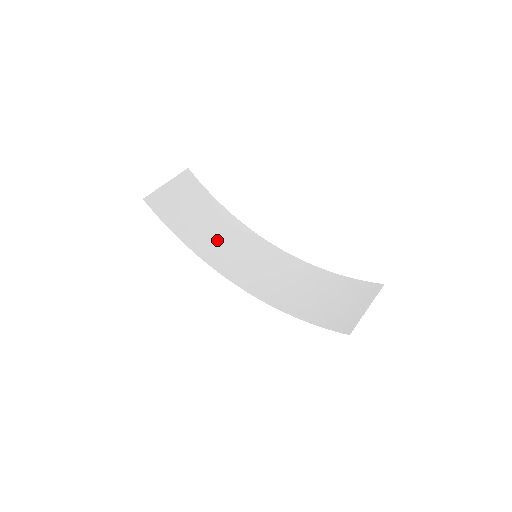
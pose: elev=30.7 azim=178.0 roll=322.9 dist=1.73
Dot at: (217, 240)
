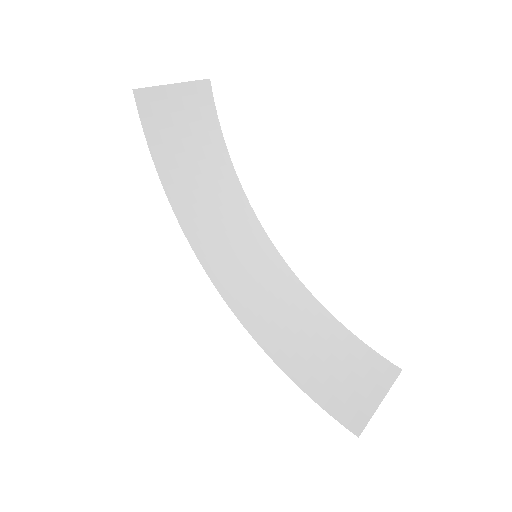
Dot at: (208, 205)
